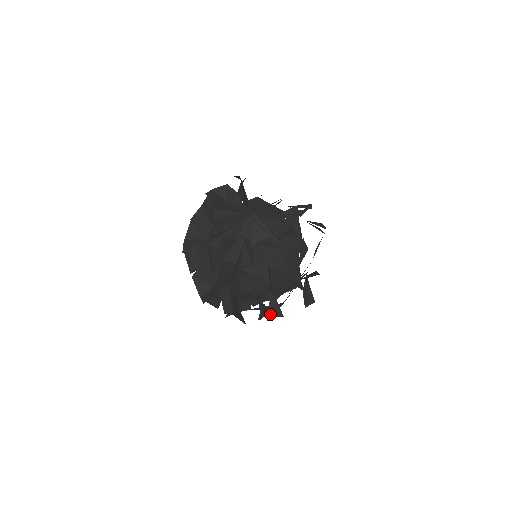
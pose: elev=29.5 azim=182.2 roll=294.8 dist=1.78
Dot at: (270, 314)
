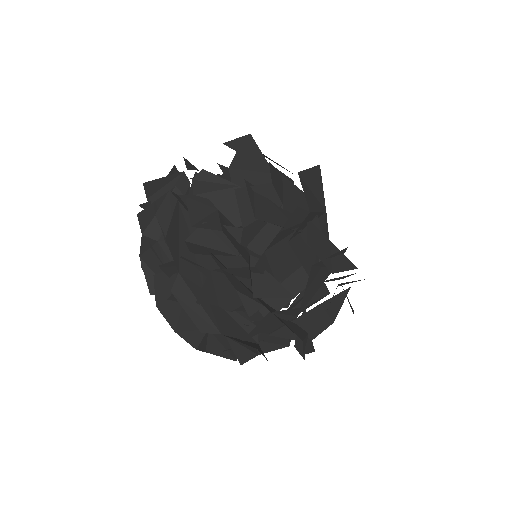
Dot at: (260, 295)
